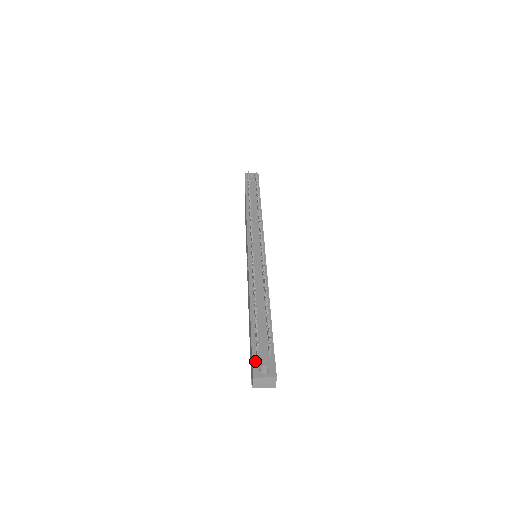
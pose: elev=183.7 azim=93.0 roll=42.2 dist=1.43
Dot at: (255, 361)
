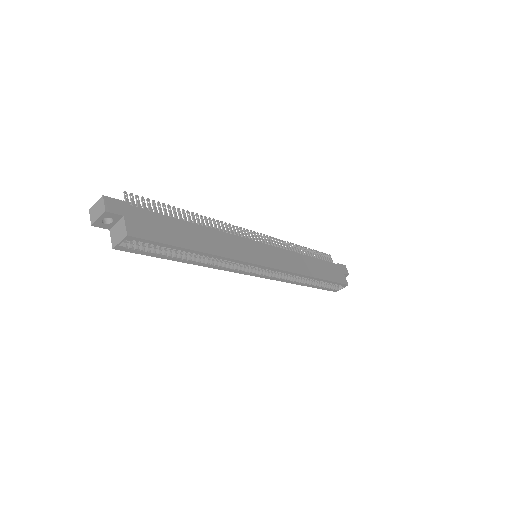
Dot at: occluded
